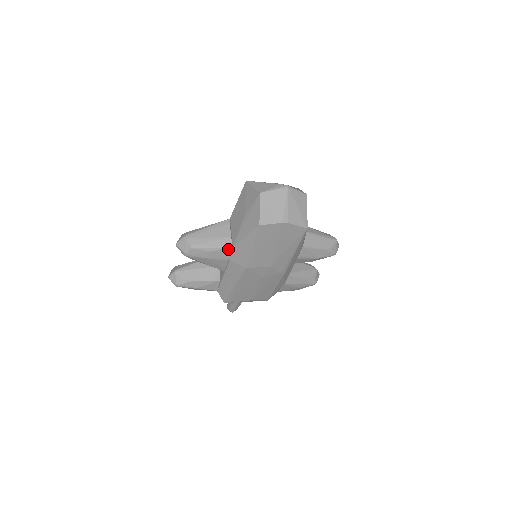
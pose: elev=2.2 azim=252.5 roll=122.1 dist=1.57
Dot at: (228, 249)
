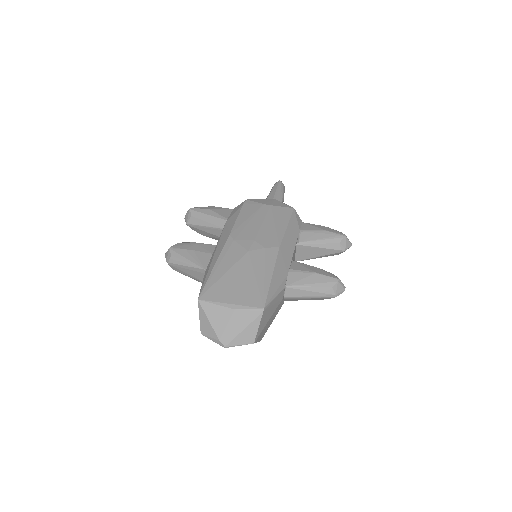
Dot at: occluded
